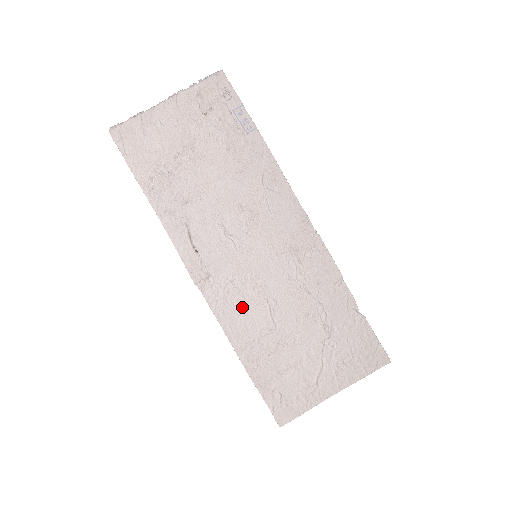
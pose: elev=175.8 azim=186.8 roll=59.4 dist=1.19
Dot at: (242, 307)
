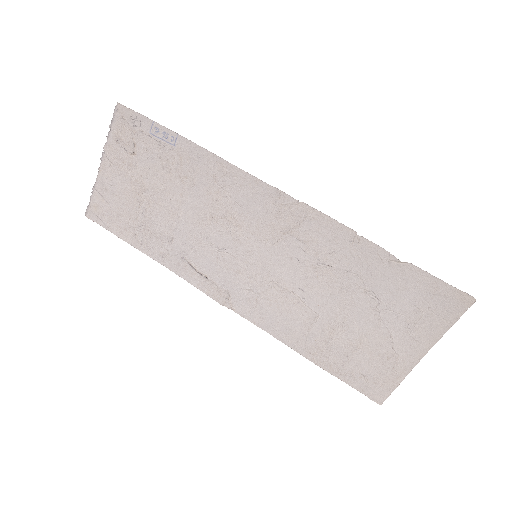
Dot at: (274, 308)
